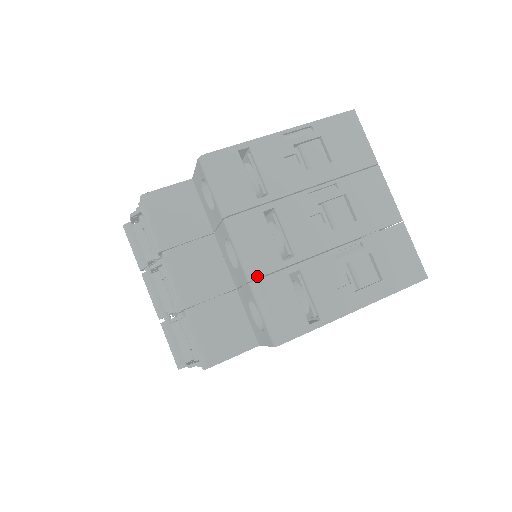
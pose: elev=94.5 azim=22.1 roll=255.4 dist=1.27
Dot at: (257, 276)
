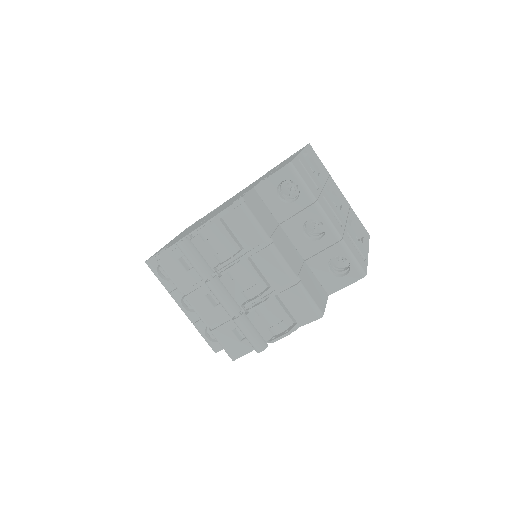
Dot at: (342, 236)
